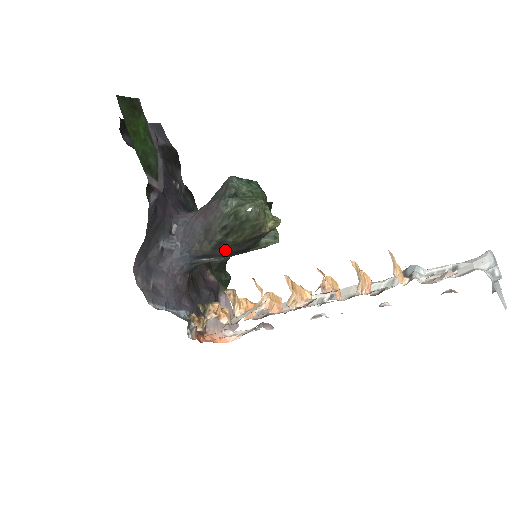
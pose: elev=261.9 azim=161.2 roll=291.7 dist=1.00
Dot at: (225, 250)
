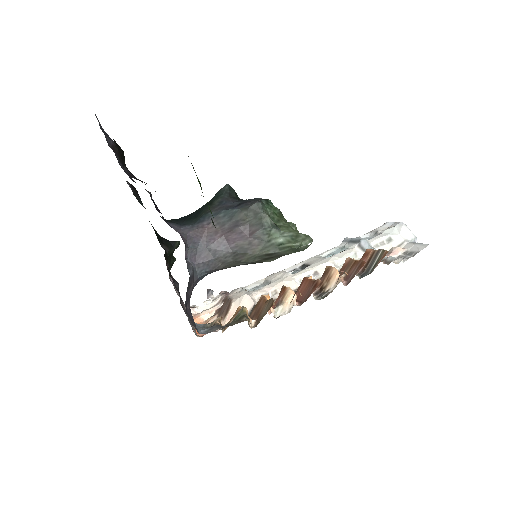
Dot at: occluded
